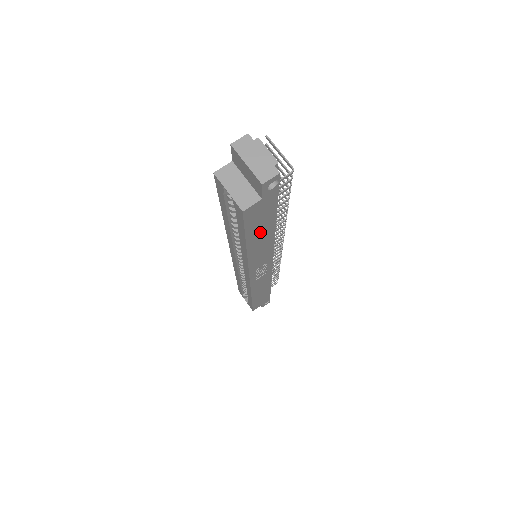
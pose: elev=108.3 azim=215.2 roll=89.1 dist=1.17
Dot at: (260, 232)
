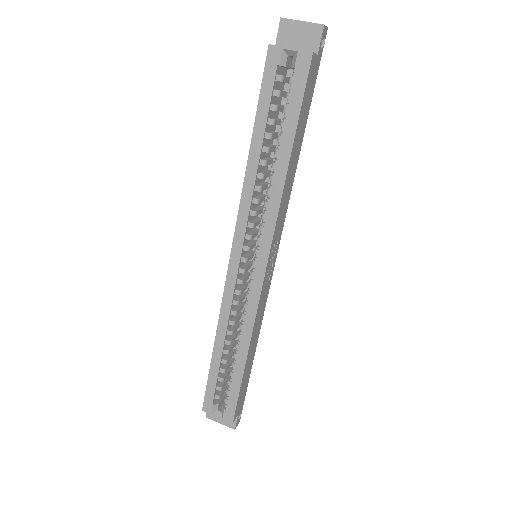
Dot at: (299, 134)
